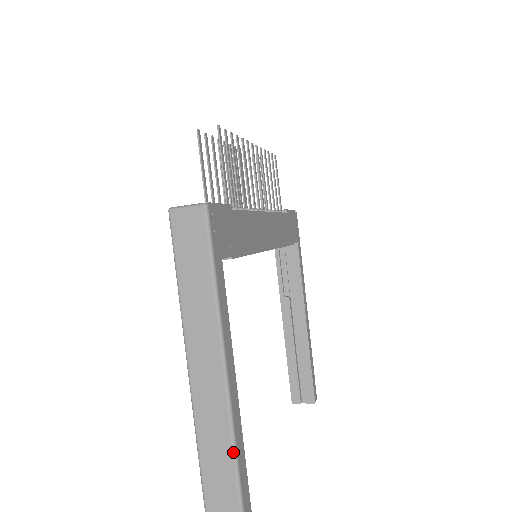
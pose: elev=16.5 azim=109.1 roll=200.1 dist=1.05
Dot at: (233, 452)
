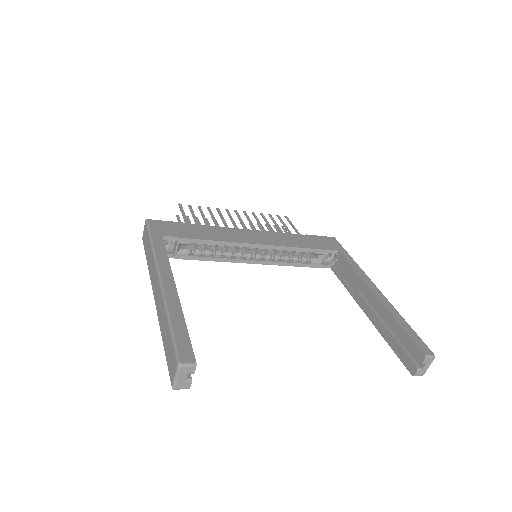
Dot at: (165, 310)
